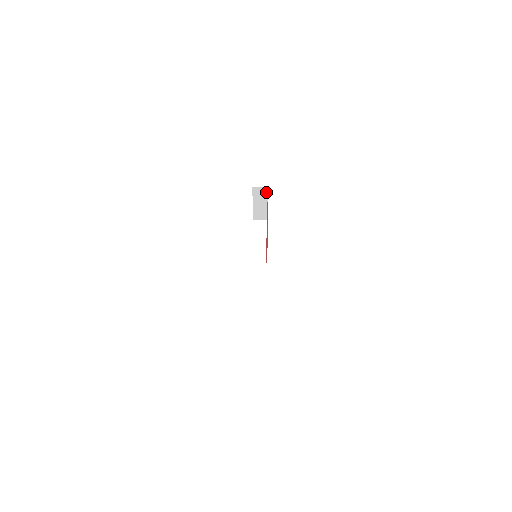
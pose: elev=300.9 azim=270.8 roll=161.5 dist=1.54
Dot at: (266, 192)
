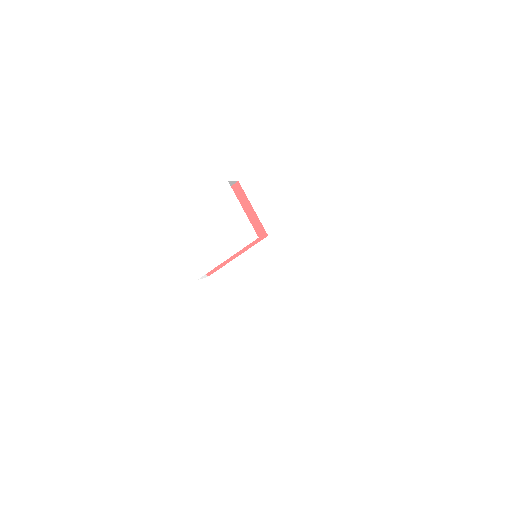
Dot at: occluded
